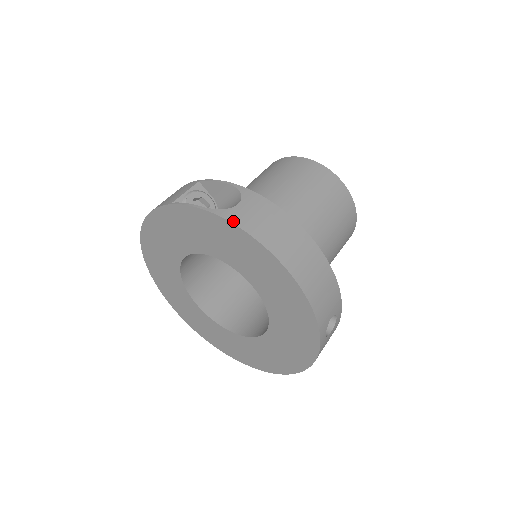
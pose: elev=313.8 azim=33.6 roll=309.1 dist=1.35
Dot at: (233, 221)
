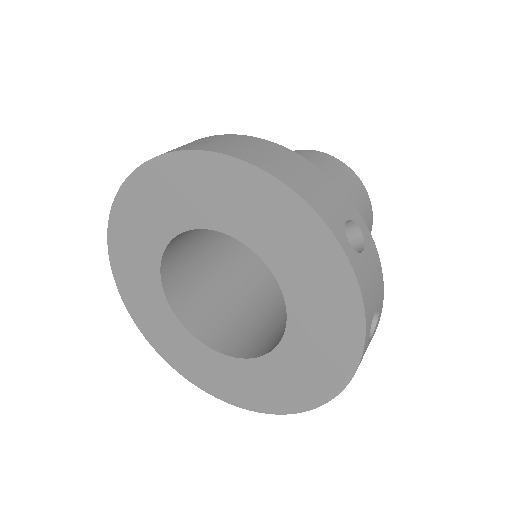
Dot at: (165, 153)
